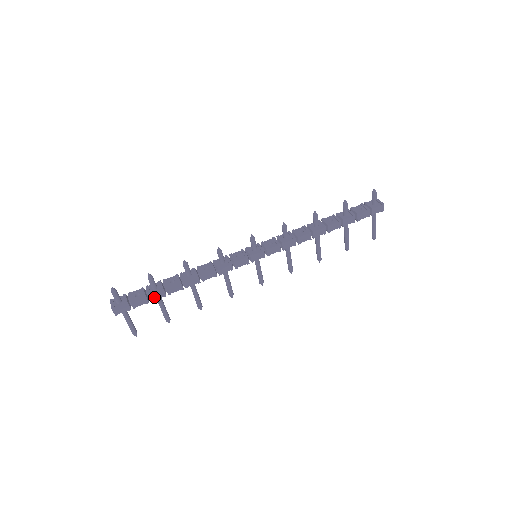
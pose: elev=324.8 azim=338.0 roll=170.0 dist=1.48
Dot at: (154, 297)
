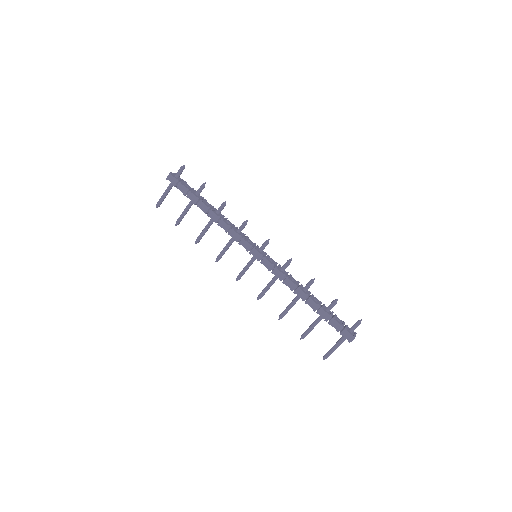
Dot at: (190, 196)
